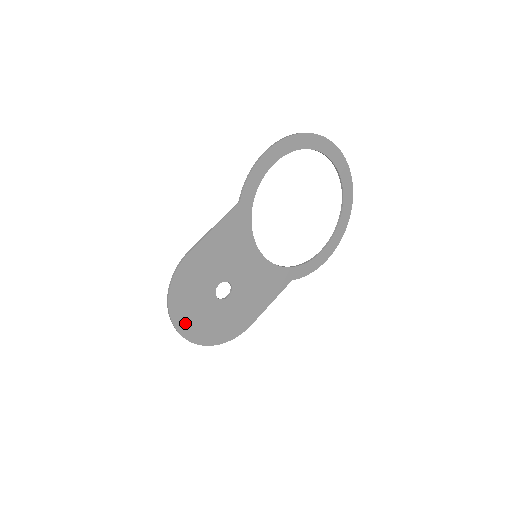
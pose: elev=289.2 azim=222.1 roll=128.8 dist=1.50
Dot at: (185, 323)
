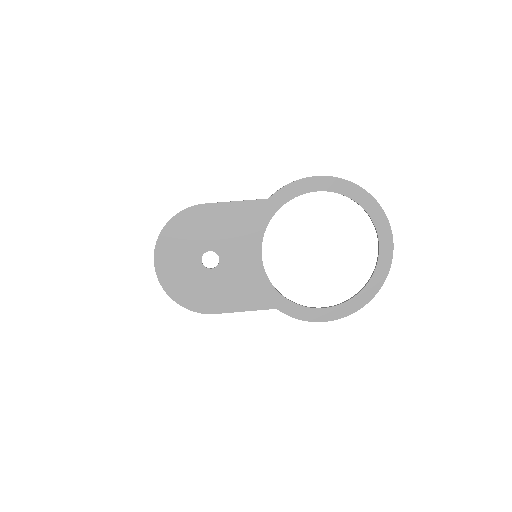
Dot at: (164, 258)
